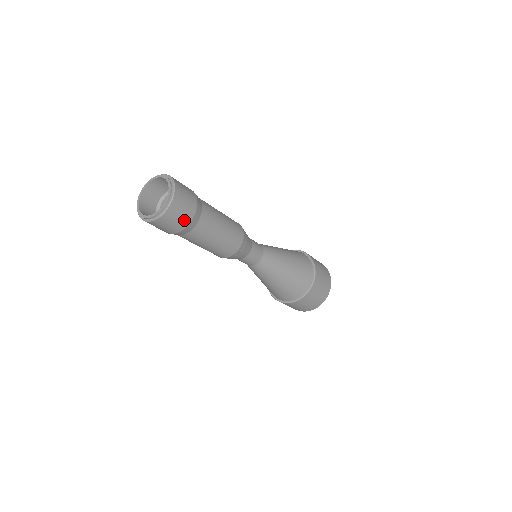
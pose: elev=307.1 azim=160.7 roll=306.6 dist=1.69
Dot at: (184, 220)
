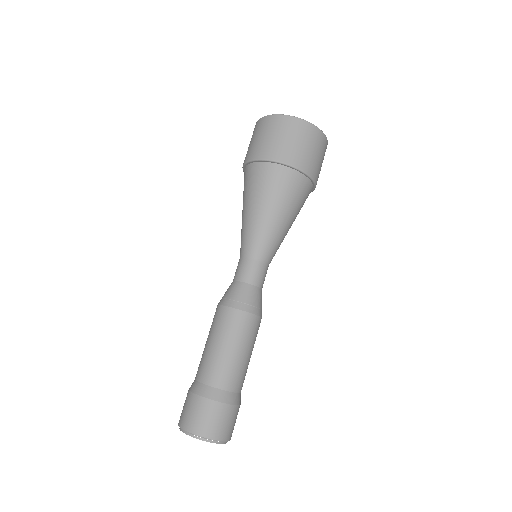
Dot at: (237, 413)
